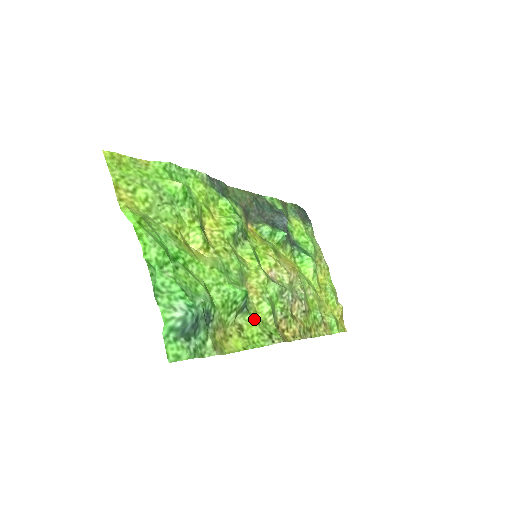
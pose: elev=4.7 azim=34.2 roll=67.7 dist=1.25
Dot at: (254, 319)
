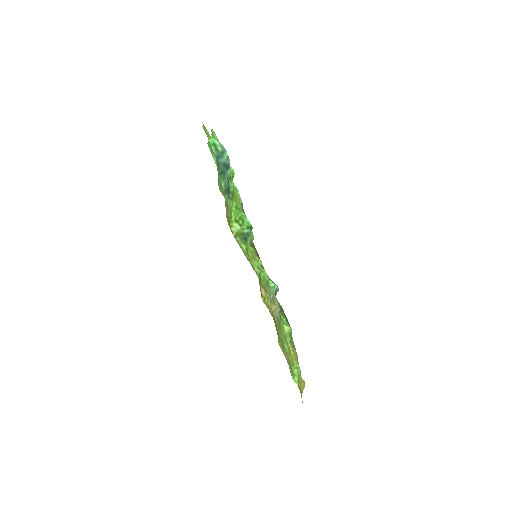
Dot at: (247, 254)
